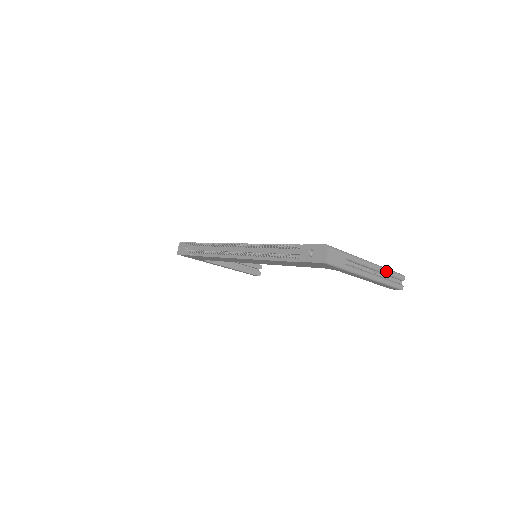
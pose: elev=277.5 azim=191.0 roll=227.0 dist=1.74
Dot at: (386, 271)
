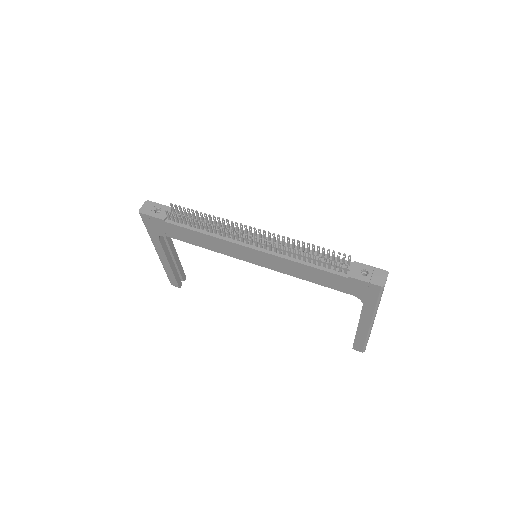
Dot at: occluded
